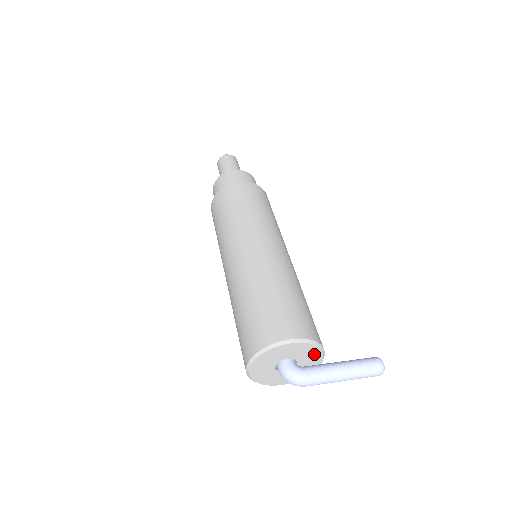
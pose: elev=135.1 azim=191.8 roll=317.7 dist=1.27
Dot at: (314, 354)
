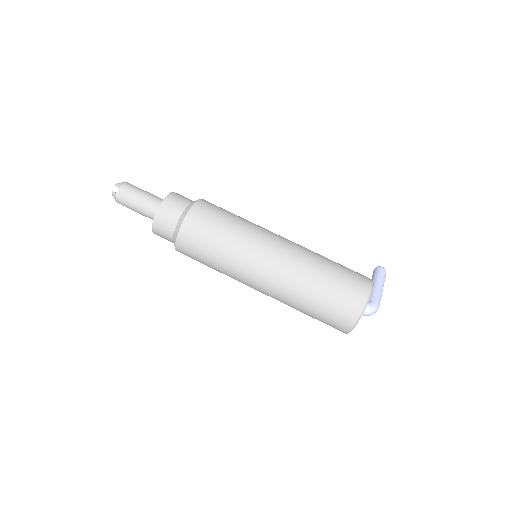
Dot at: occluded
